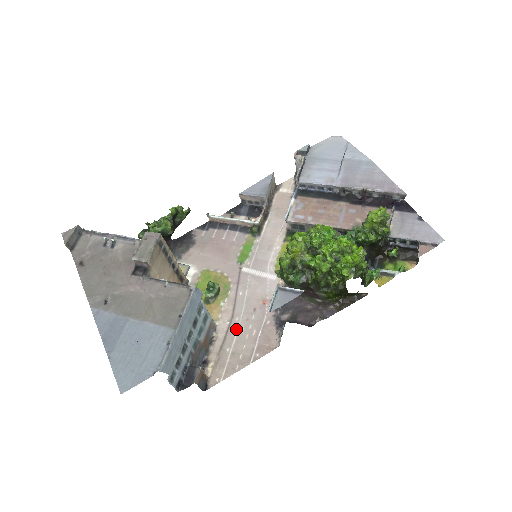
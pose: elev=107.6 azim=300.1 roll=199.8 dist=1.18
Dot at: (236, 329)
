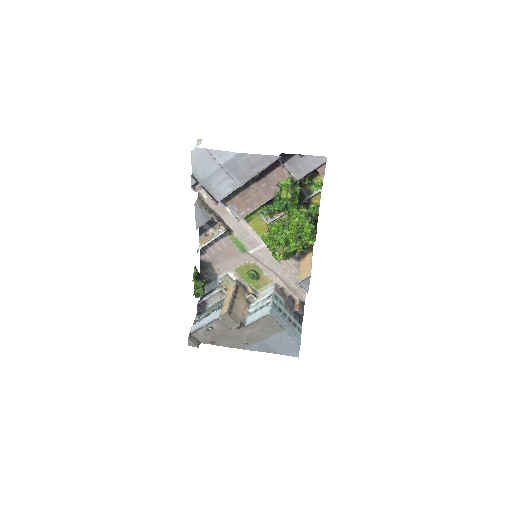
Dot at: (284, 277)
